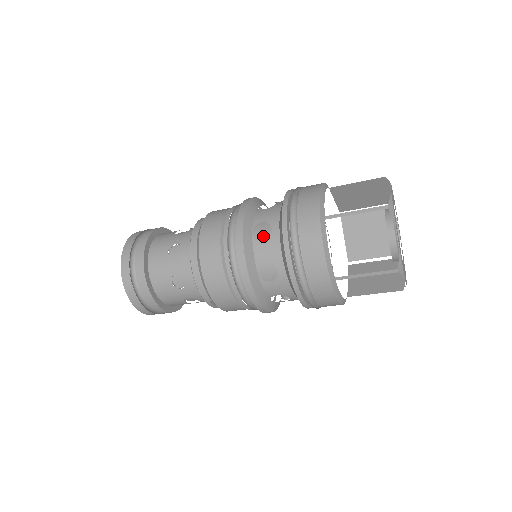
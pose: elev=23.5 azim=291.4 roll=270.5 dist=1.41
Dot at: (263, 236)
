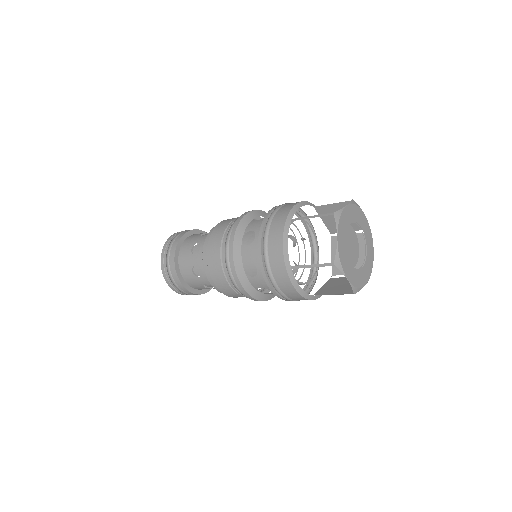
Dot at: (253, 265)
